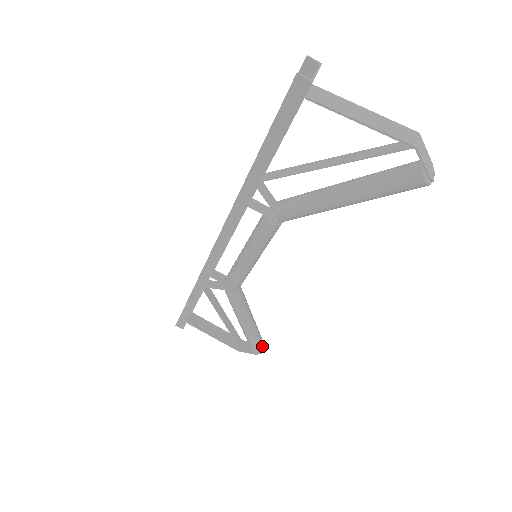
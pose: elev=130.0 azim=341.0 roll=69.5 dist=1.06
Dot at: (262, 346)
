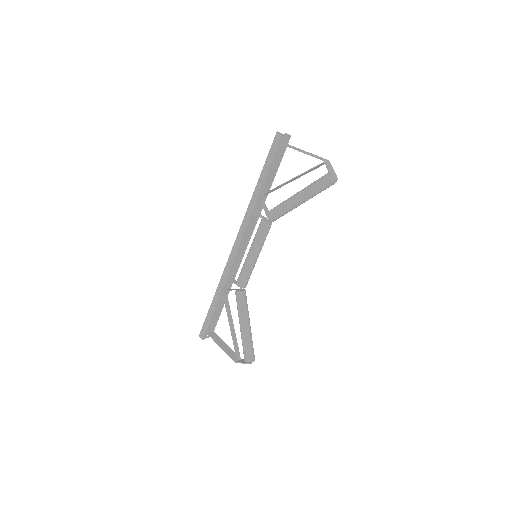
Dot at: (252, 355)
